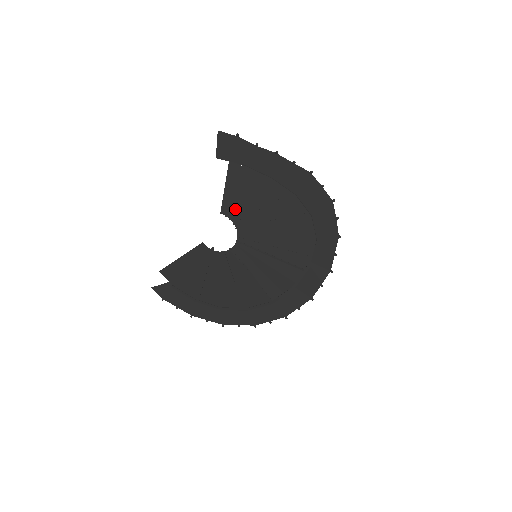
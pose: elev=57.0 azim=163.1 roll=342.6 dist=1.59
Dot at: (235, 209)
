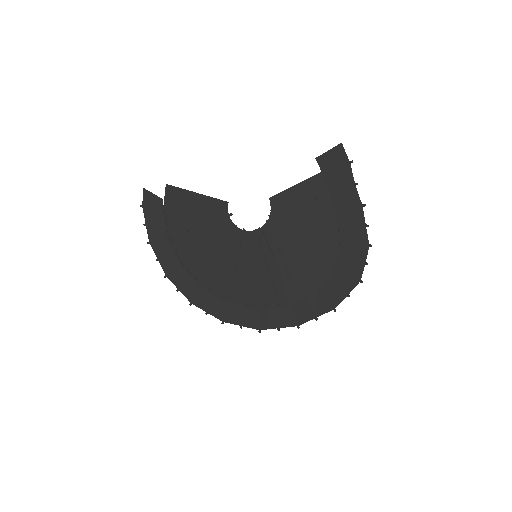
Dot at: (284, 207)
